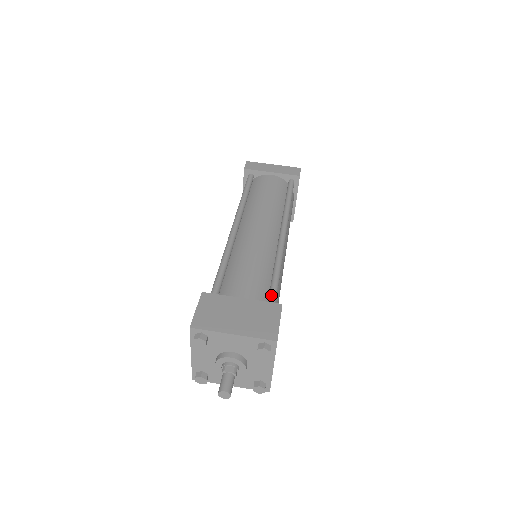
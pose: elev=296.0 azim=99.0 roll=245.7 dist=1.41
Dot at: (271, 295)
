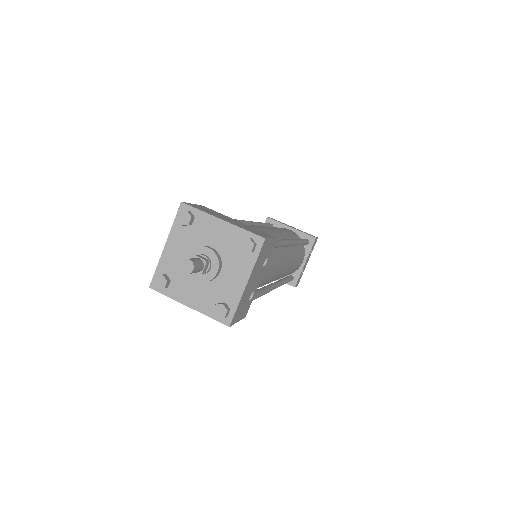
Dot at: occluded
